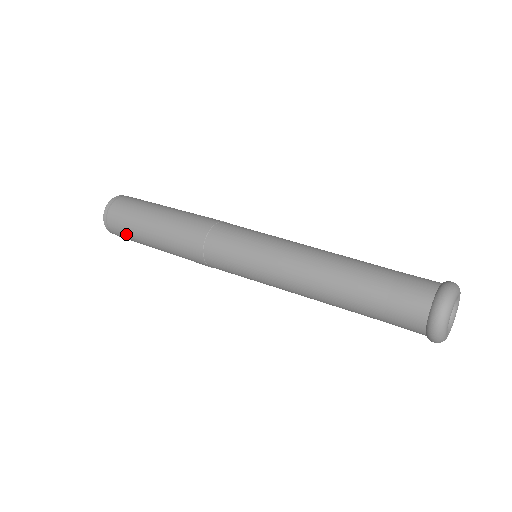
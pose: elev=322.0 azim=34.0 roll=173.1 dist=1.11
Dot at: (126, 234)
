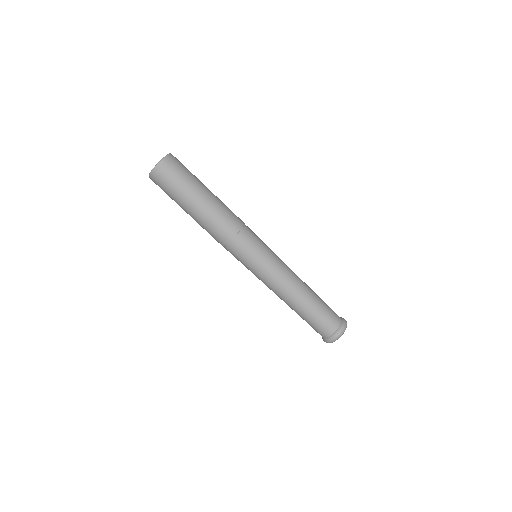
Dot at: (171, 188)
